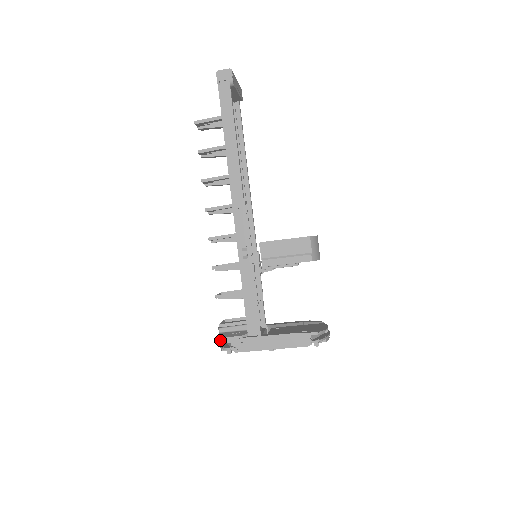
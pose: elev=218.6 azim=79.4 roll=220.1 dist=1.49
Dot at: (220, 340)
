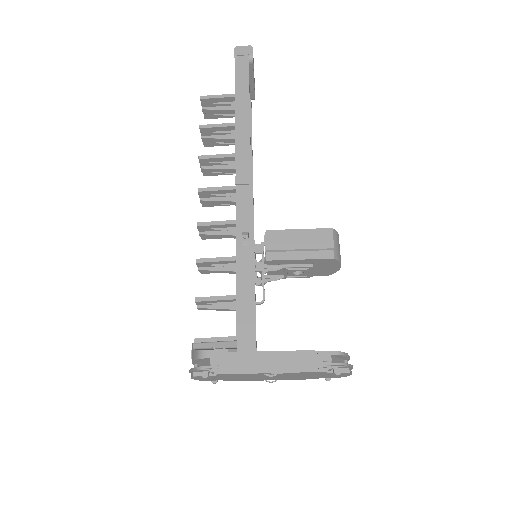
Dot at: (193, 359)
